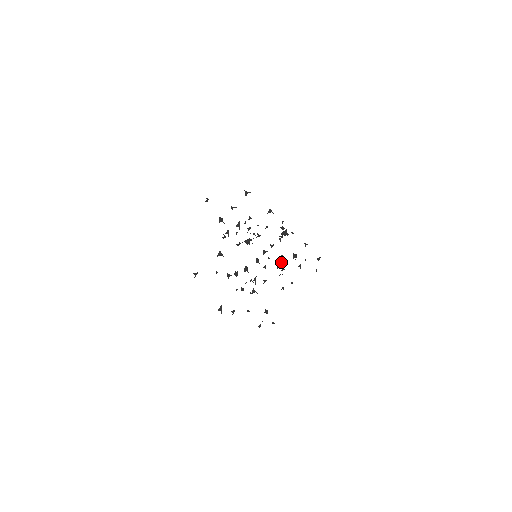
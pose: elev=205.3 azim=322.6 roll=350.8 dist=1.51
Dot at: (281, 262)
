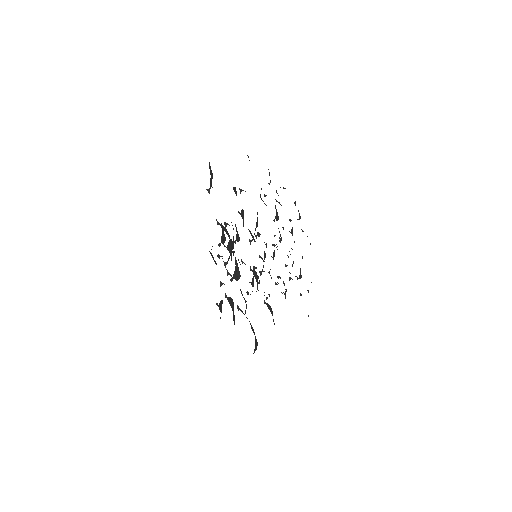
Dot at: occluded
